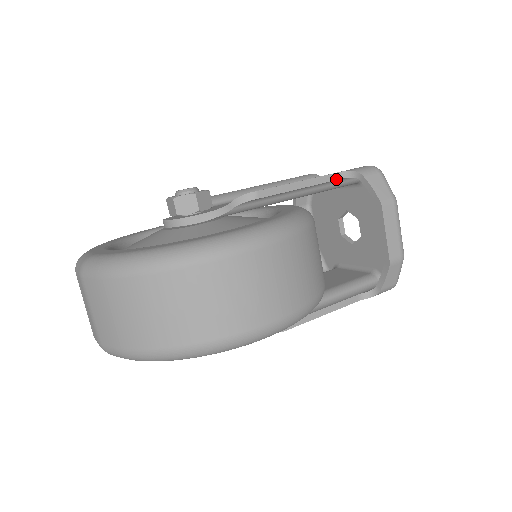
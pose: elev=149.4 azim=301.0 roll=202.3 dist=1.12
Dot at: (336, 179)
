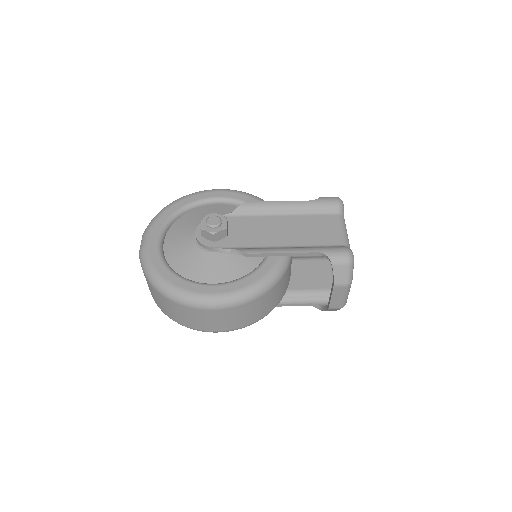
Dot at: (315, 255)
